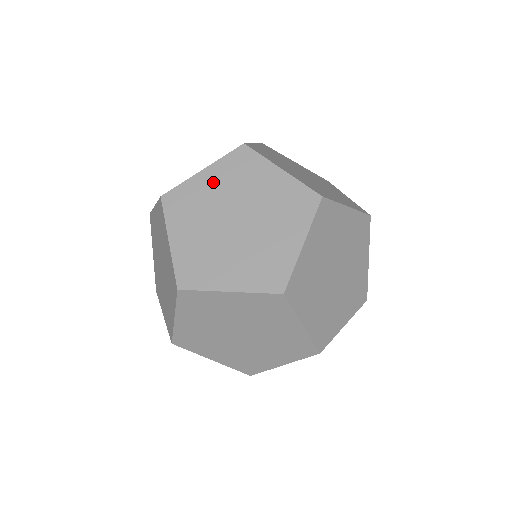
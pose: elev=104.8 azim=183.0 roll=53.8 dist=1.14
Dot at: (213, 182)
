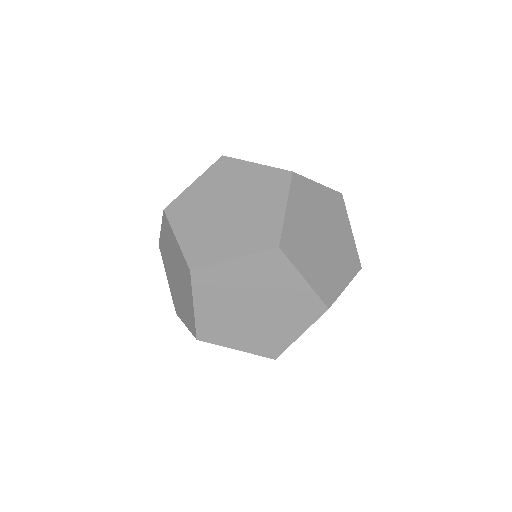
Dot at: (210, 306)
